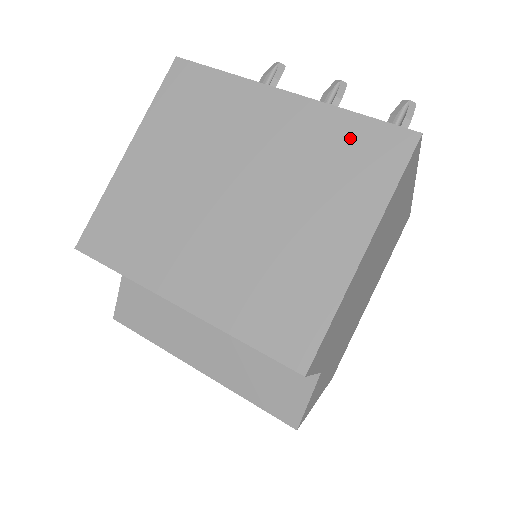
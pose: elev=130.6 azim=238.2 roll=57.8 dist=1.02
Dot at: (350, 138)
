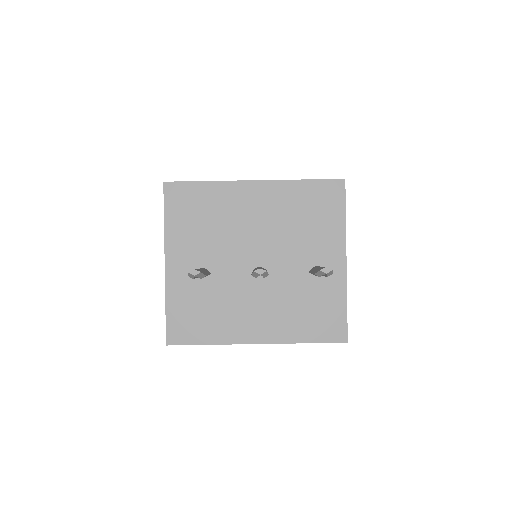
Dot at: occluded
